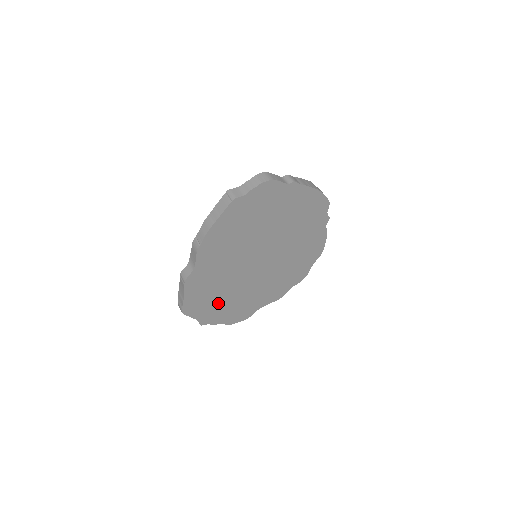
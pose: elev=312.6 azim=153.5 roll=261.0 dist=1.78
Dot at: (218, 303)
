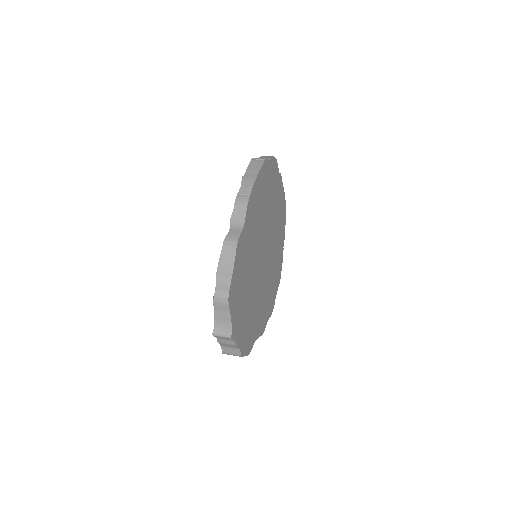
Dot at: (243, 304)
